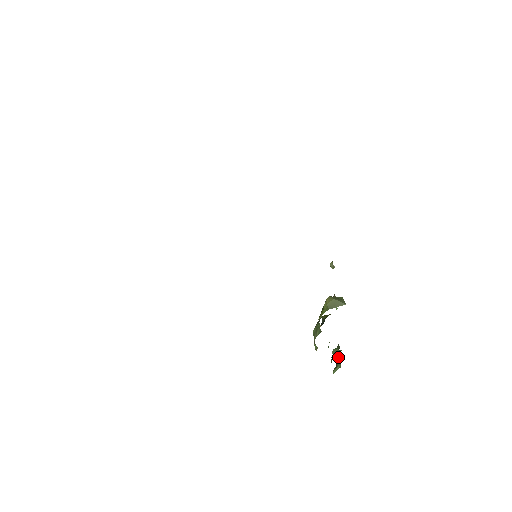
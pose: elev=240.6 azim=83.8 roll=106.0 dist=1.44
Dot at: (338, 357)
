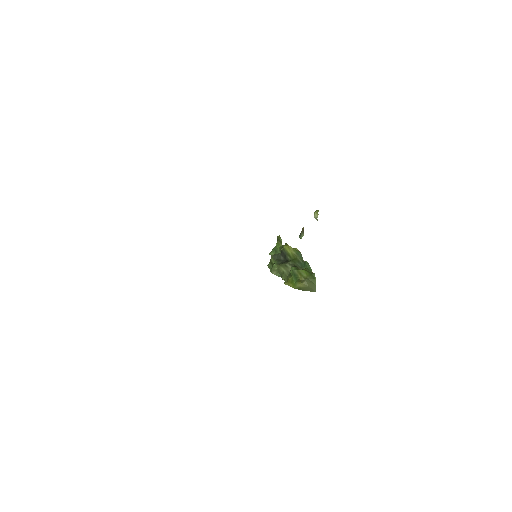
Dot at: (280, 251)
